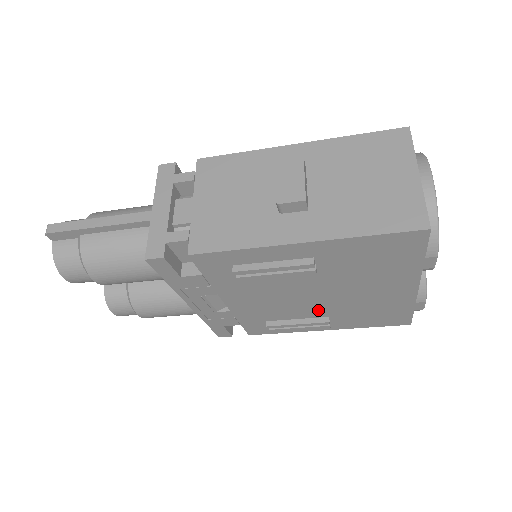
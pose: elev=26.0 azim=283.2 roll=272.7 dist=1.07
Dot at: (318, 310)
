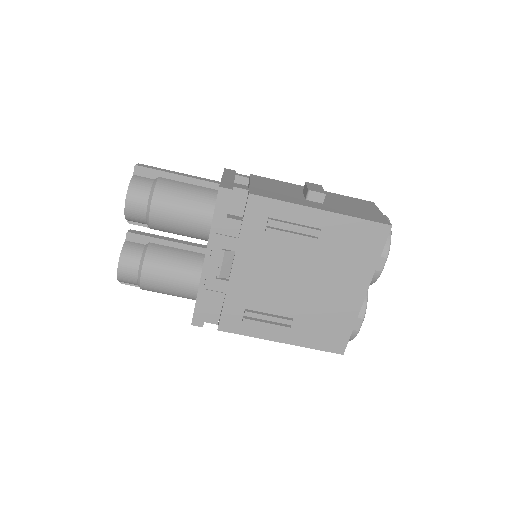
Dot at: (290, 304)
